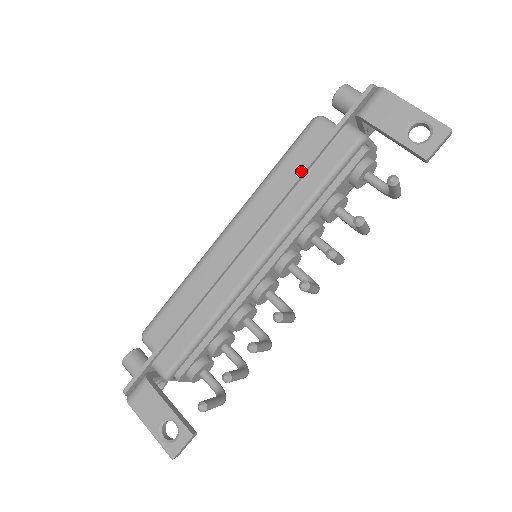
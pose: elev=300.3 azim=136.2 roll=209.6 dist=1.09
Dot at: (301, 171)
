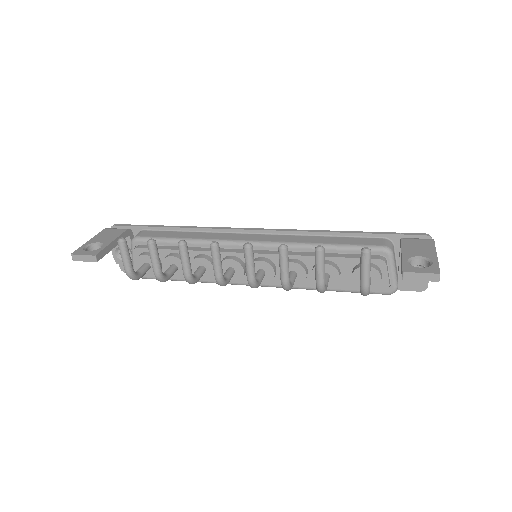
Dot at: (335, 231)
